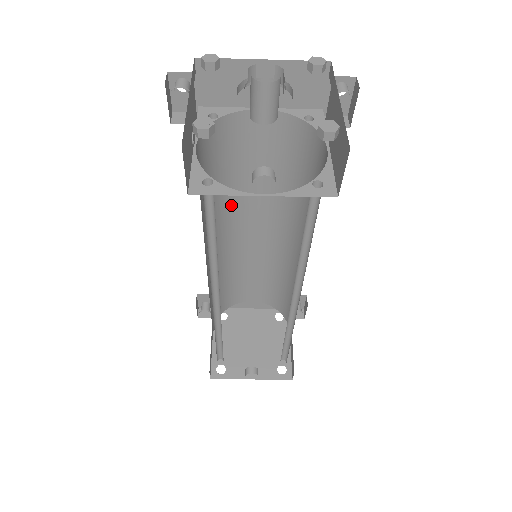
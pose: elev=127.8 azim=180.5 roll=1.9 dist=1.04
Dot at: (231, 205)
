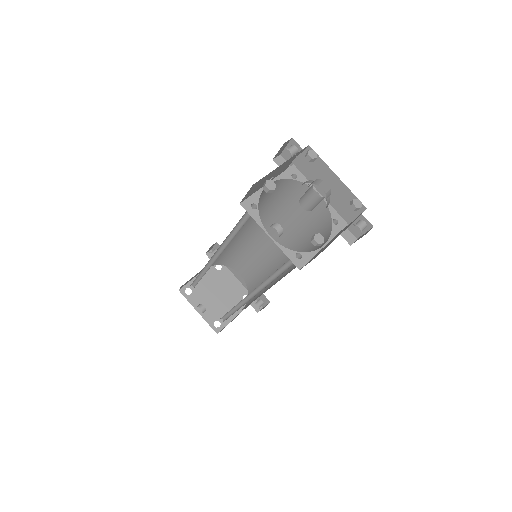
Dot at: (270, 220)
